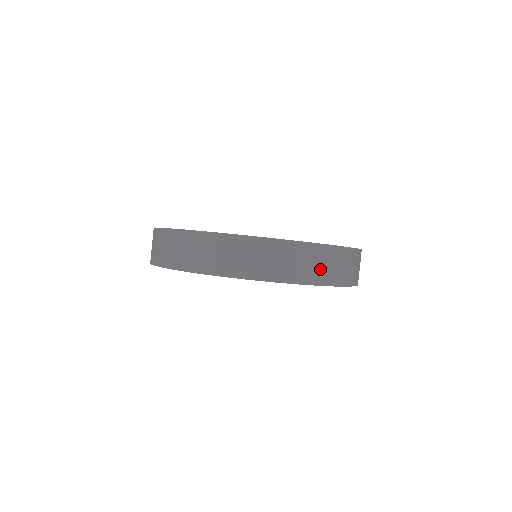
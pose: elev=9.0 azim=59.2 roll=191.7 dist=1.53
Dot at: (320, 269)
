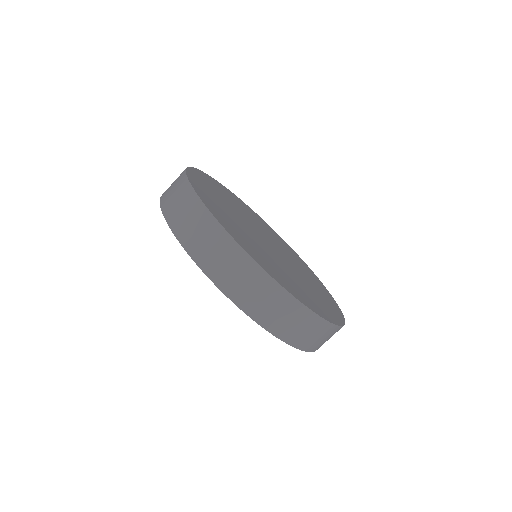
Dot at: (319, 341)
